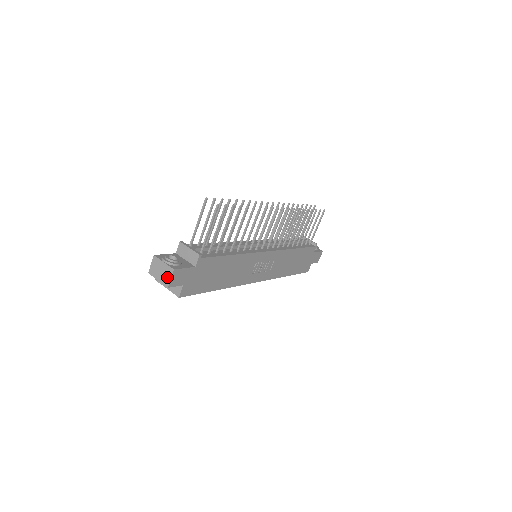
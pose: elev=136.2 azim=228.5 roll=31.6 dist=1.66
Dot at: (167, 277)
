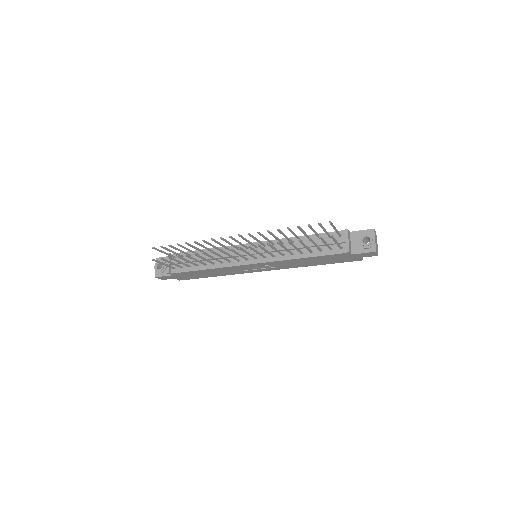
Dot at: occluded
